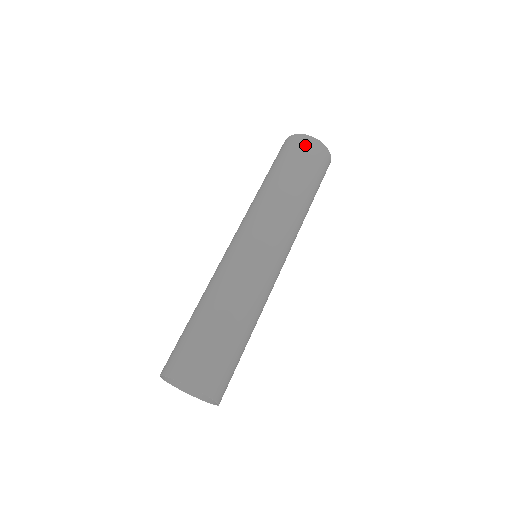
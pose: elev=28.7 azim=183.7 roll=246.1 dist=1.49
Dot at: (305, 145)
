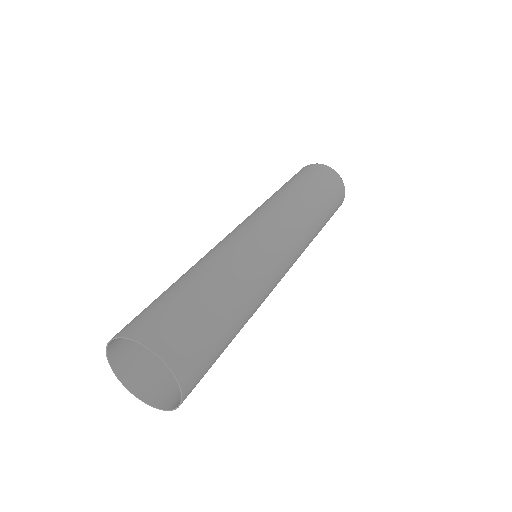
Dot at: (302, 170)
